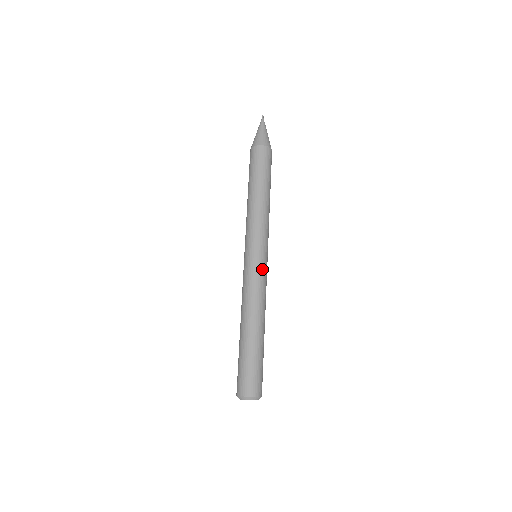
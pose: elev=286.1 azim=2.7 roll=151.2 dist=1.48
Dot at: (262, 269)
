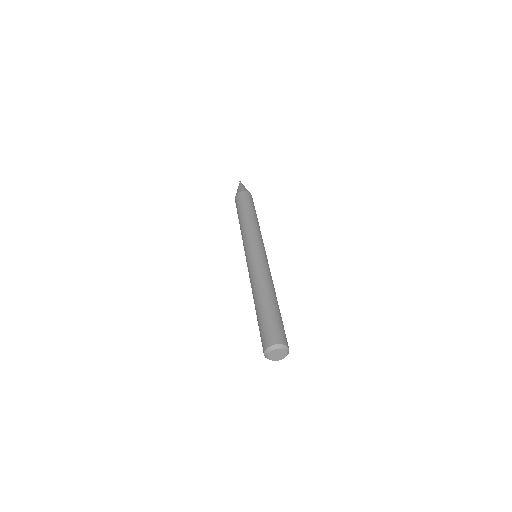
Dot at: occluded
